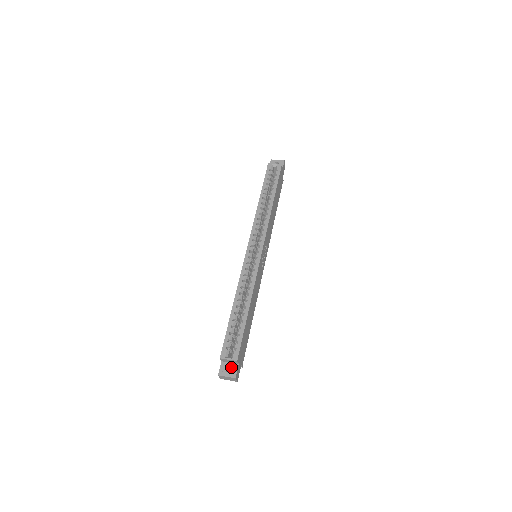
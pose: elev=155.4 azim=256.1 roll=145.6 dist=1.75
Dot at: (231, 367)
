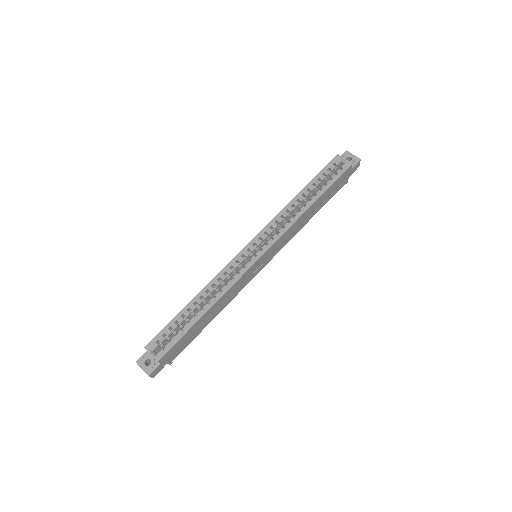
Dot at: (151, 362)
